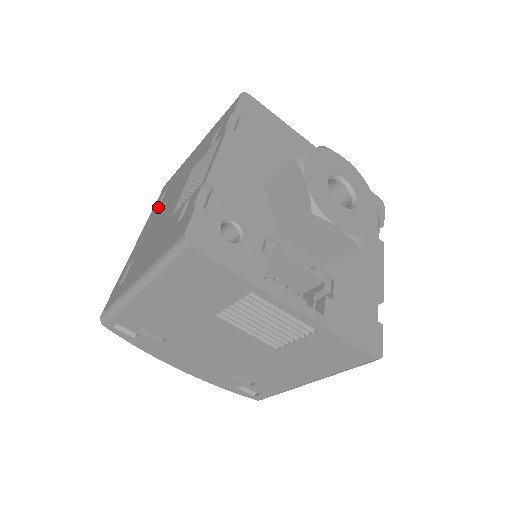
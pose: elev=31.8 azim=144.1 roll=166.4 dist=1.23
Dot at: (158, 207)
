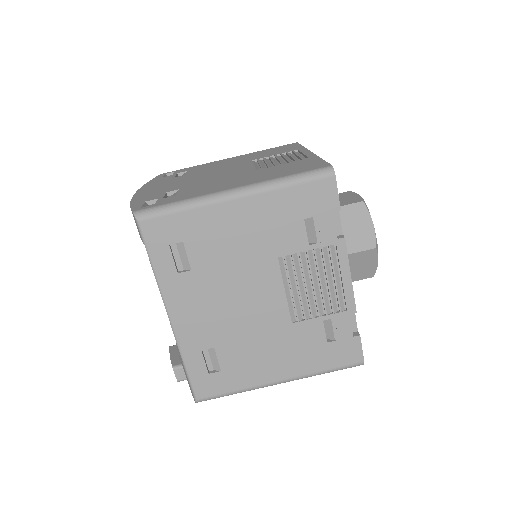
Dot at: occluded
